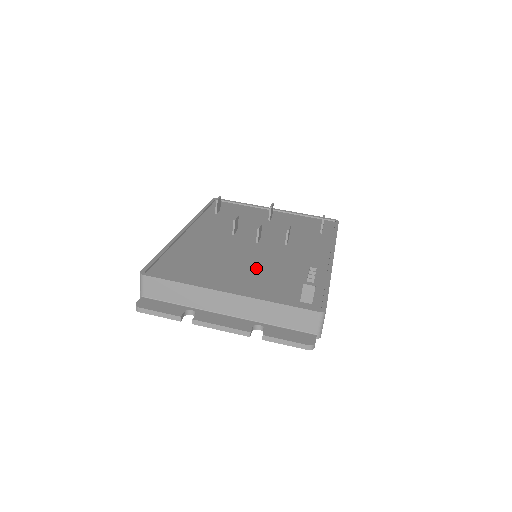
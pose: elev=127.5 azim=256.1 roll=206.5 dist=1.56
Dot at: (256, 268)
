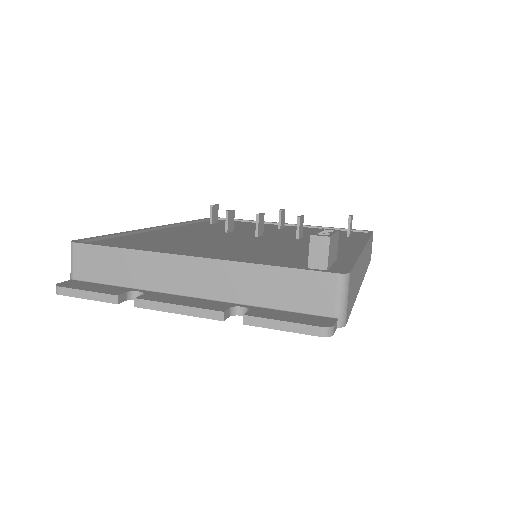
Dot at: (247, 248)
